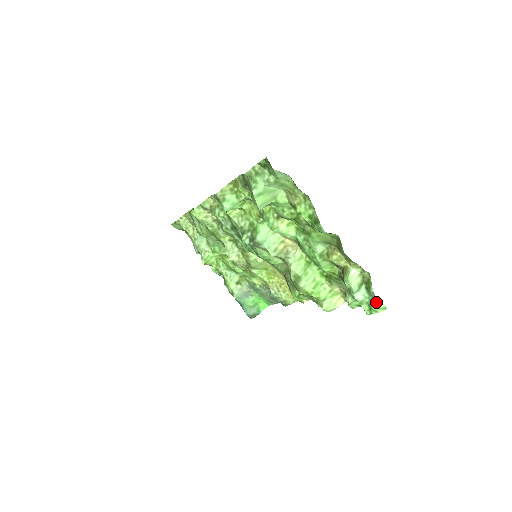
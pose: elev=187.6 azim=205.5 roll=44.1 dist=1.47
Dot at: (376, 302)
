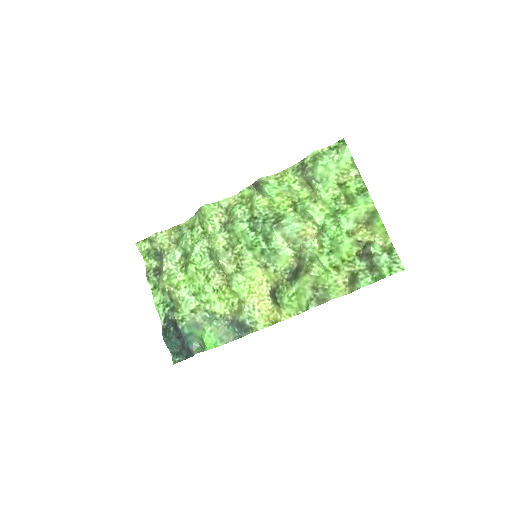
Dot at: (397, 263)
